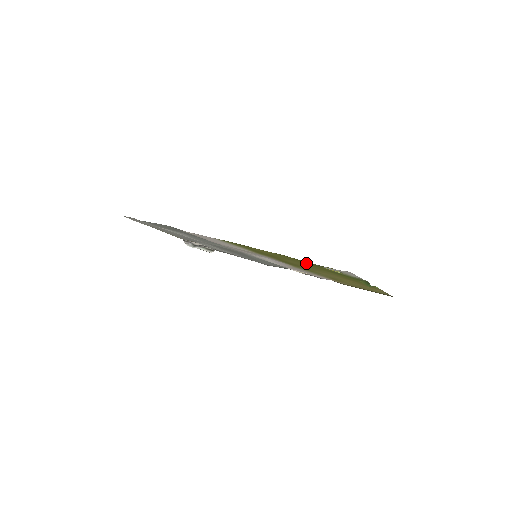
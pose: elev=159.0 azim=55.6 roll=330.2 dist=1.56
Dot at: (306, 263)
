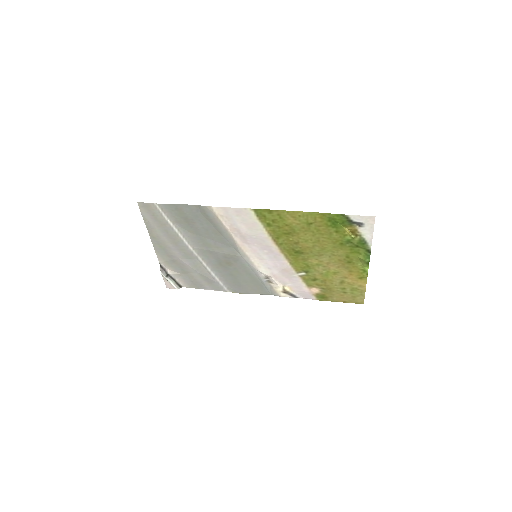
Dot at: (327, 228)
